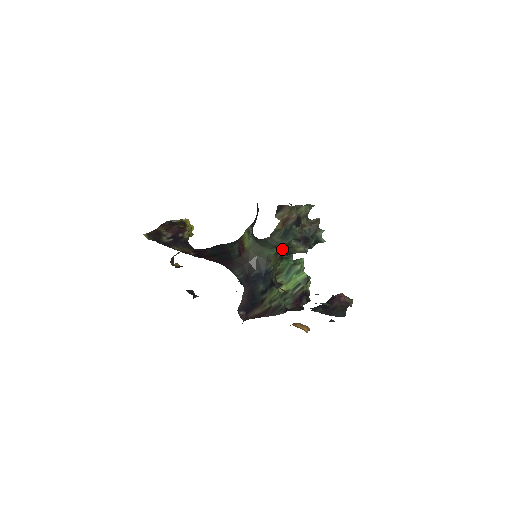
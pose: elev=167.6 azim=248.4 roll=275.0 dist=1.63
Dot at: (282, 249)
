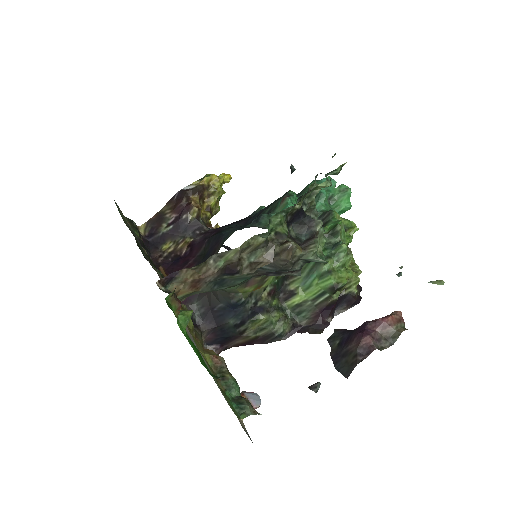
Dot at: occluded
